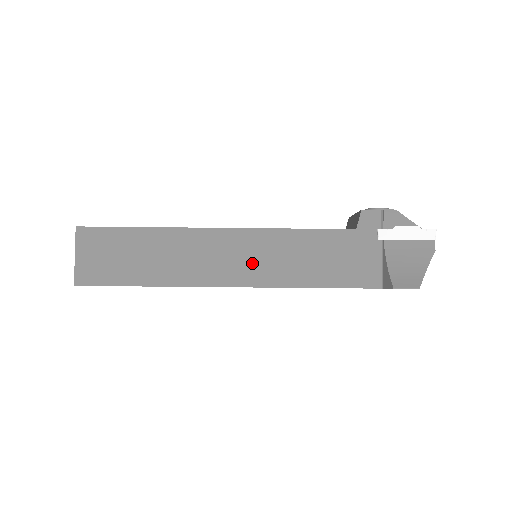
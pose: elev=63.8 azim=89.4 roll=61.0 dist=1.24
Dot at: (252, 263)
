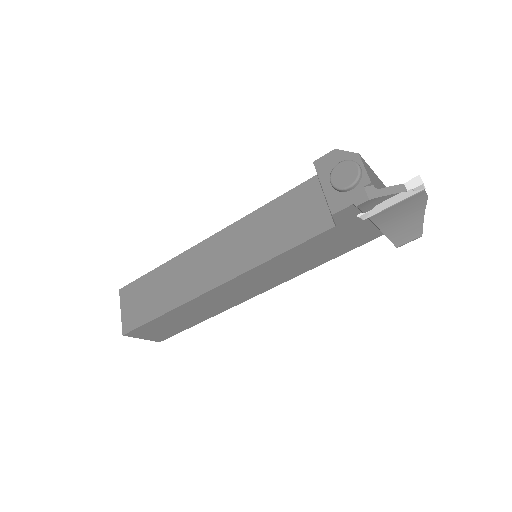
Dot at: (263, 282)
